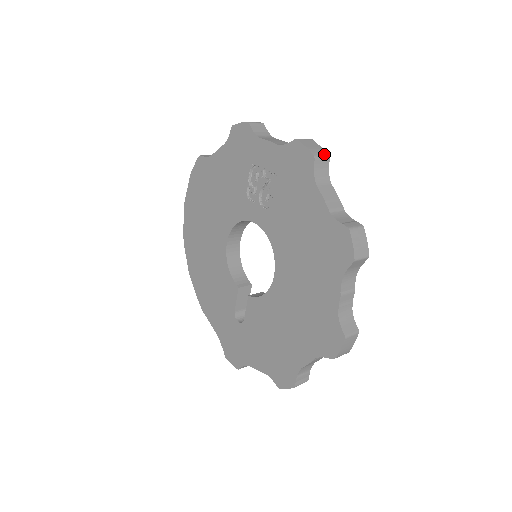
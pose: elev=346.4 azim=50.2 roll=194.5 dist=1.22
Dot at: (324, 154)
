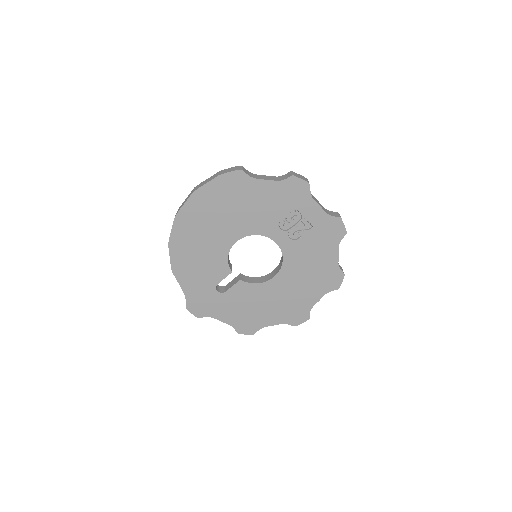
Dot at: occluded
